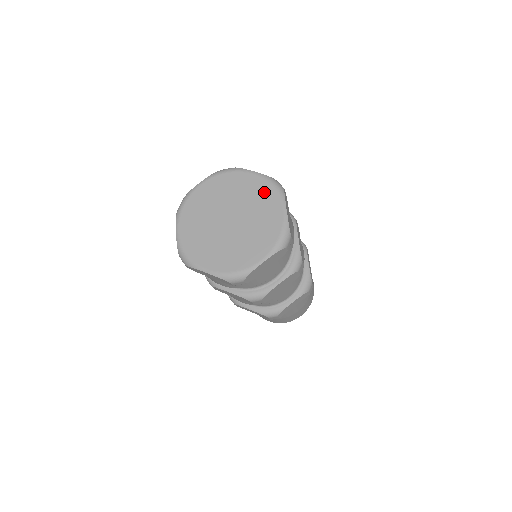
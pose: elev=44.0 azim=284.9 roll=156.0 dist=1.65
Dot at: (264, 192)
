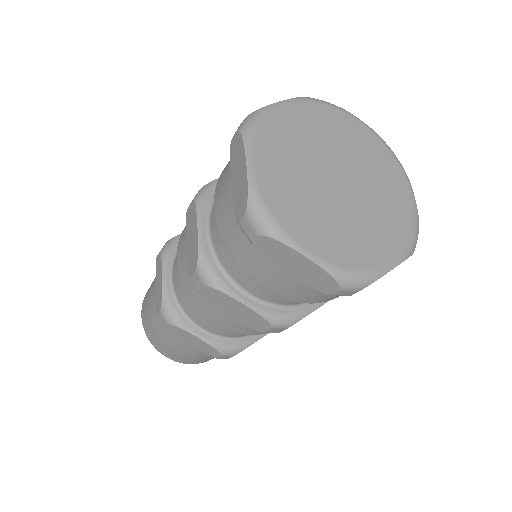
Dot at: (384, 159)
